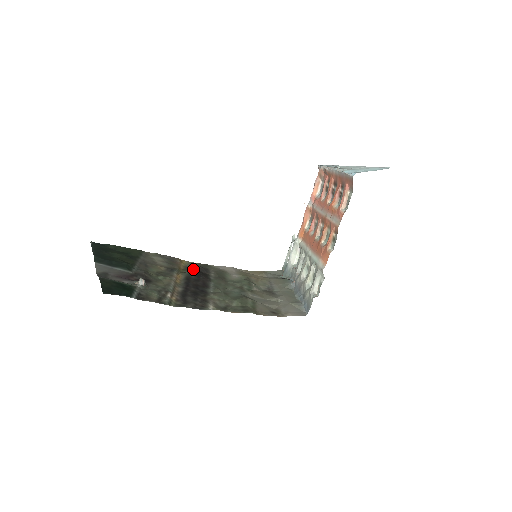
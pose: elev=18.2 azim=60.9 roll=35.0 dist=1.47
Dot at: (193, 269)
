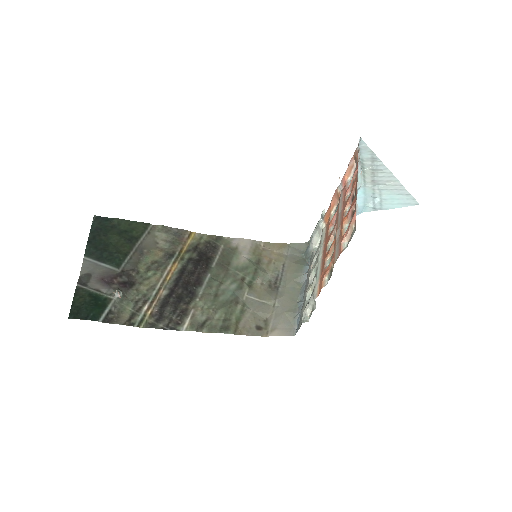
Dot at: (198, 250)
